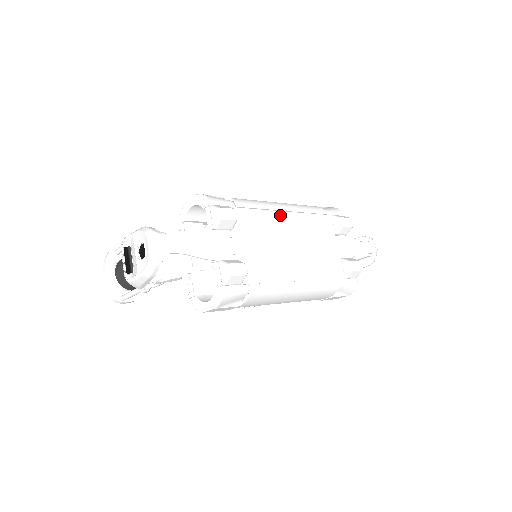
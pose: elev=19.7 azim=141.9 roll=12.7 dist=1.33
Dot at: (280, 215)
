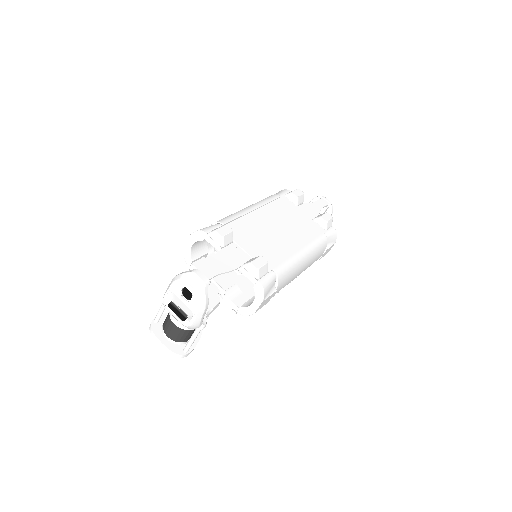
Dot at: (254, 214)
